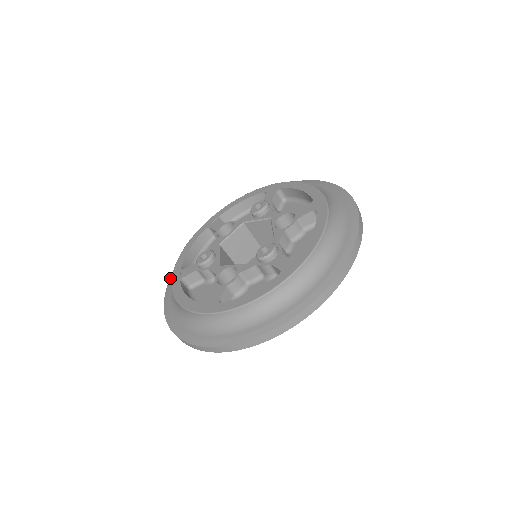
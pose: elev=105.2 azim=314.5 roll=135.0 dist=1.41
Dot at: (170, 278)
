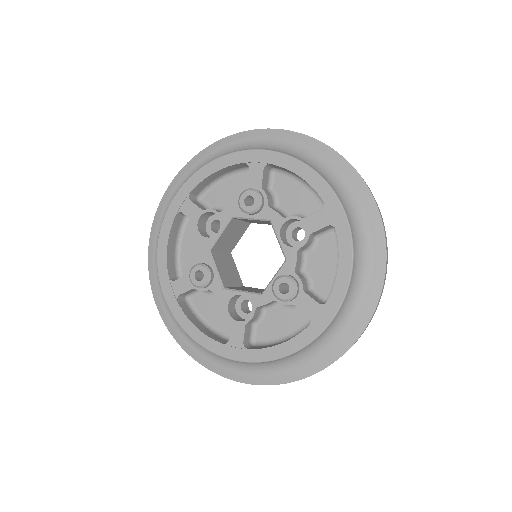
Dot at: (149, 271)
